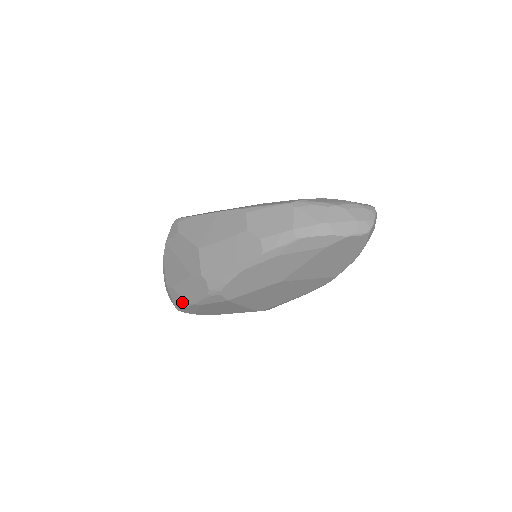
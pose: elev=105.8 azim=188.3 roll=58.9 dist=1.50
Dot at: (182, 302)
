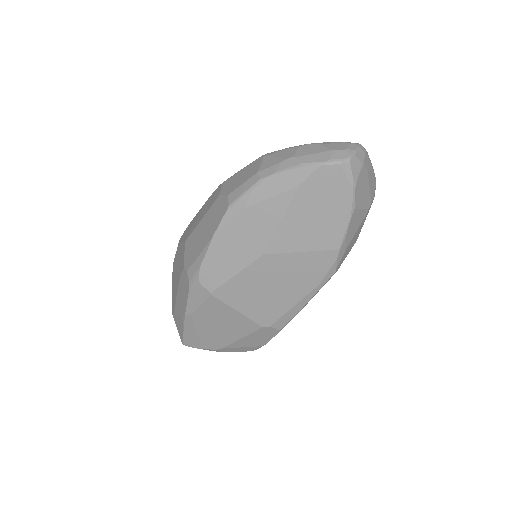
Dot at: (181, 324)
